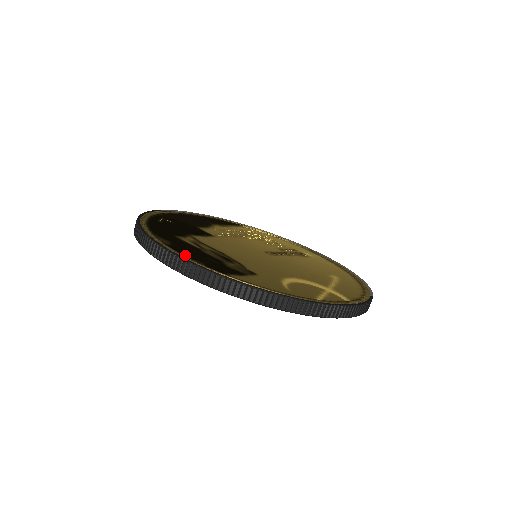
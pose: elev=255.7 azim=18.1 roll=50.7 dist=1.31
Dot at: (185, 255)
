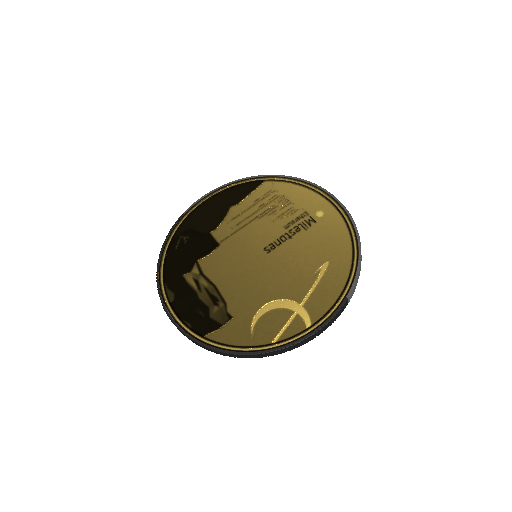
Dot at: (180, 317)
